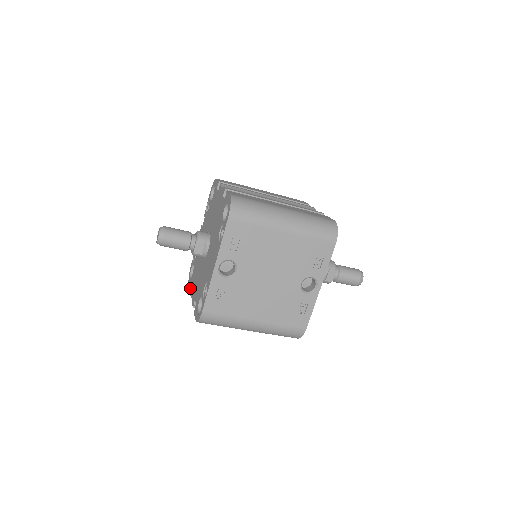
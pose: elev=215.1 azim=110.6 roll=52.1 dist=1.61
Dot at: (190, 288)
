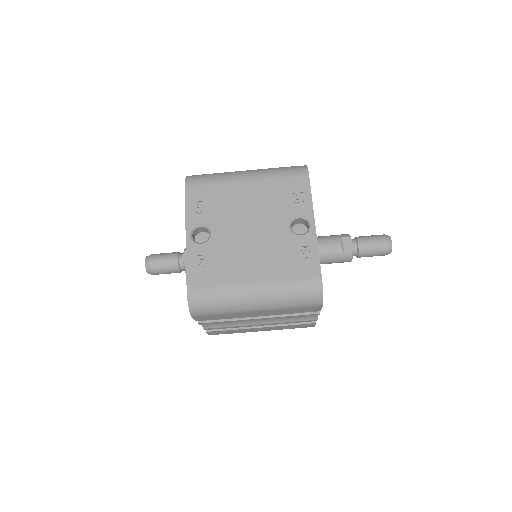
Dot at: occluded
